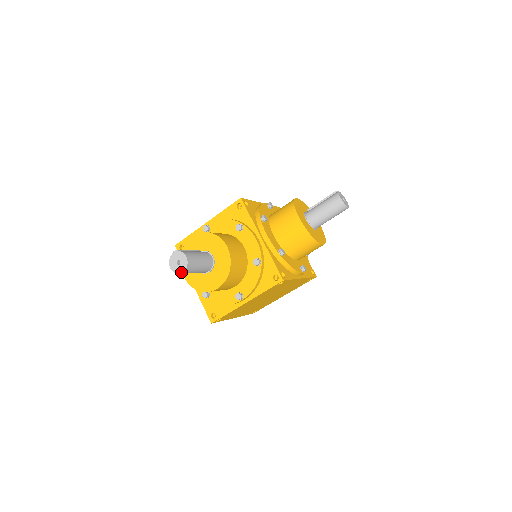
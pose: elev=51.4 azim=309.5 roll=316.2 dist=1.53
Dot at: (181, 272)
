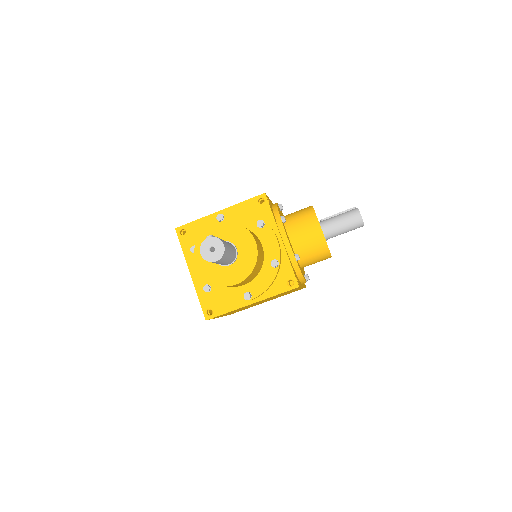
Dot at: (214, 260)
